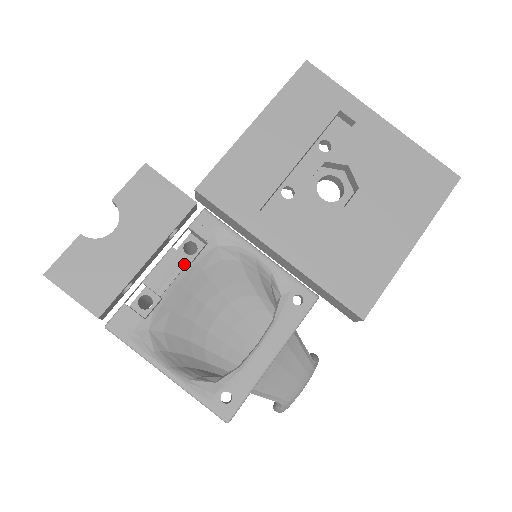
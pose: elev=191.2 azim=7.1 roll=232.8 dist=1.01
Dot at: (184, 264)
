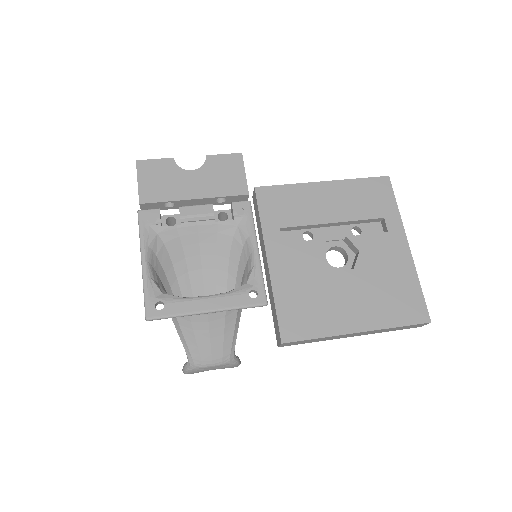
Dot at: (210, 218)
